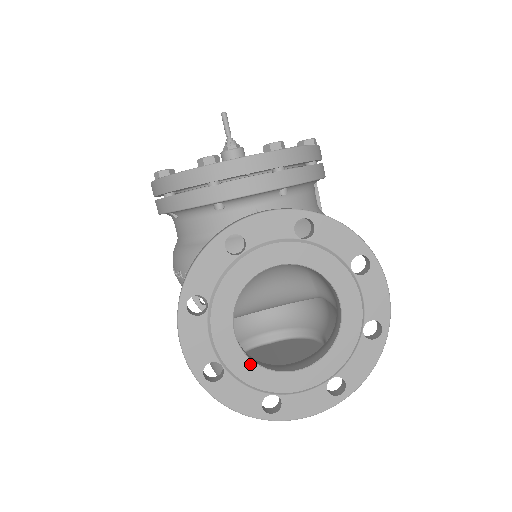
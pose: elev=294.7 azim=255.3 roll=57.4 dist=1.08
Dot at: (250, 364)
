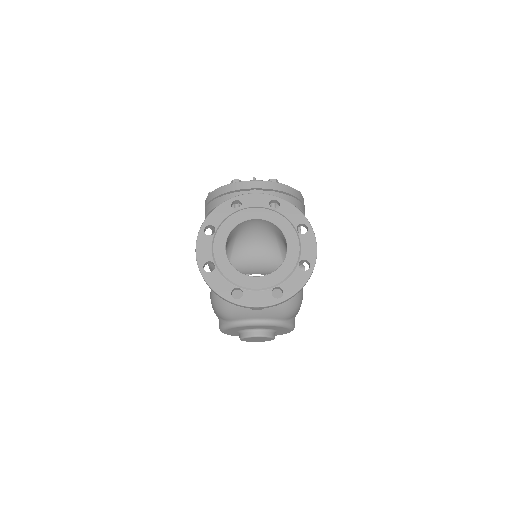
Dot at: (230, 266)
